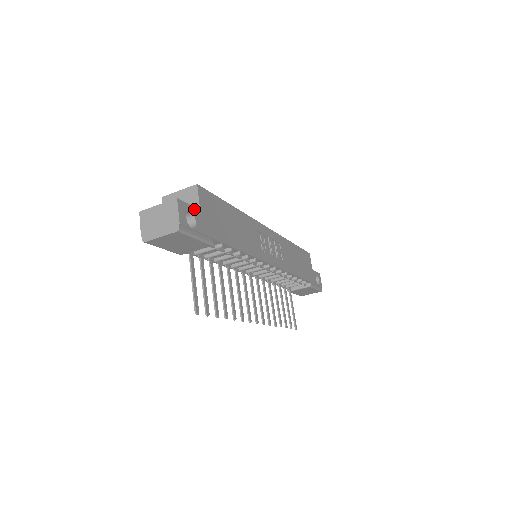
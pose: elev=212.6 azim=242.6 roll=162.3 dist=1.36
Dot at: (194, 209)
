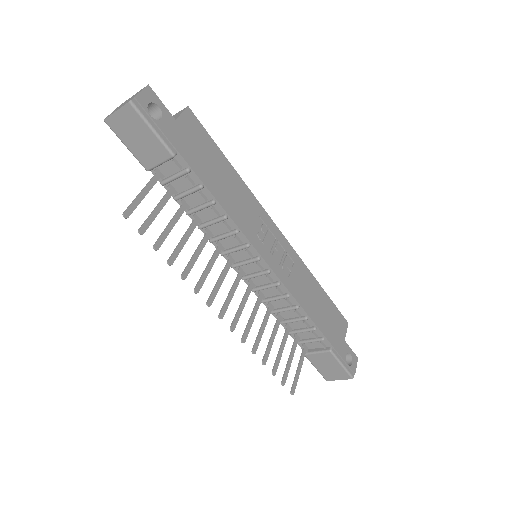
Dot at: (167, 111)
